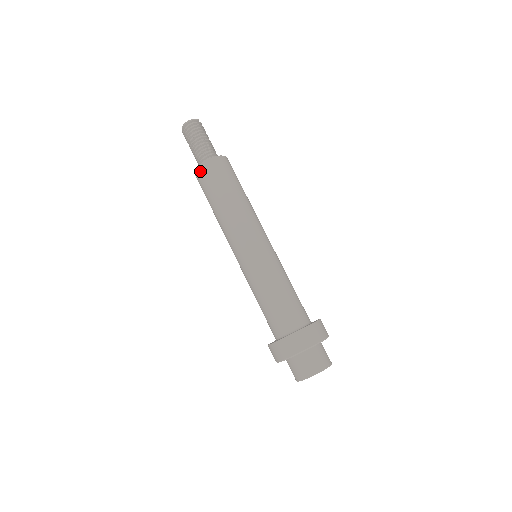
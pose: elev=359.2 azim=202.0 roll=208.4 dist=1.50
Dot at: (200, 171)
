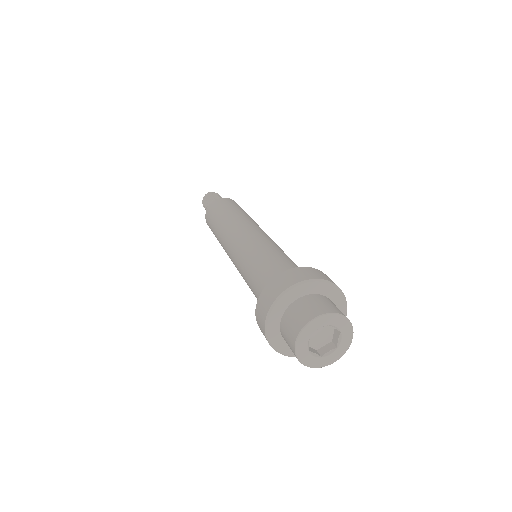
Dot at: (207, 222)
